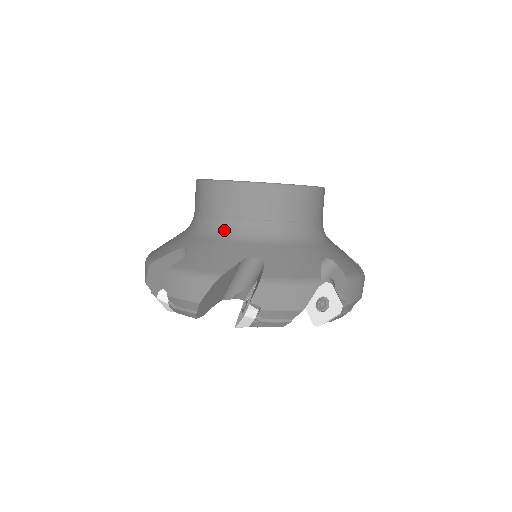
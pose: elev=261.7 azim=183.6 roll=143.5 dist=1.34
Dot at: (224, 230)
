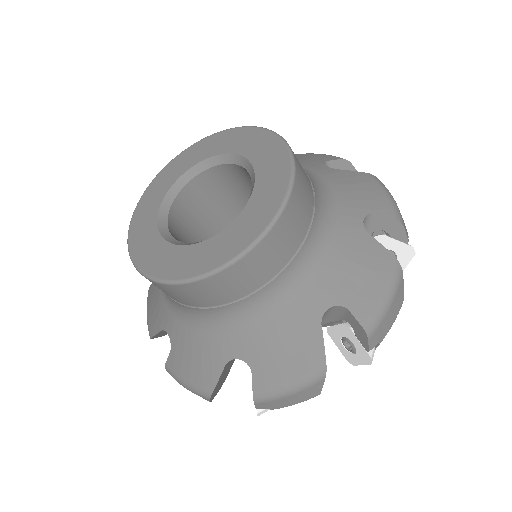
Dot at: (258, 308)
